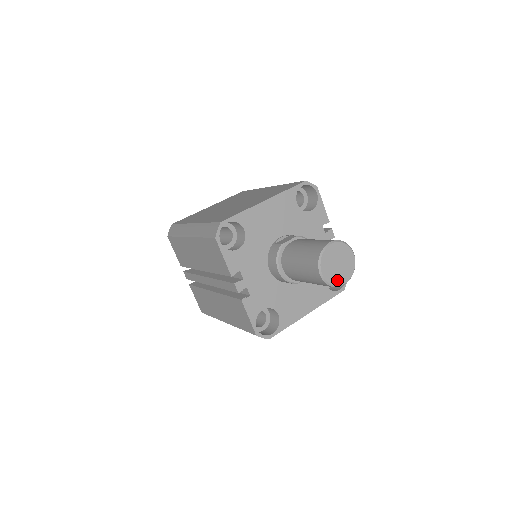
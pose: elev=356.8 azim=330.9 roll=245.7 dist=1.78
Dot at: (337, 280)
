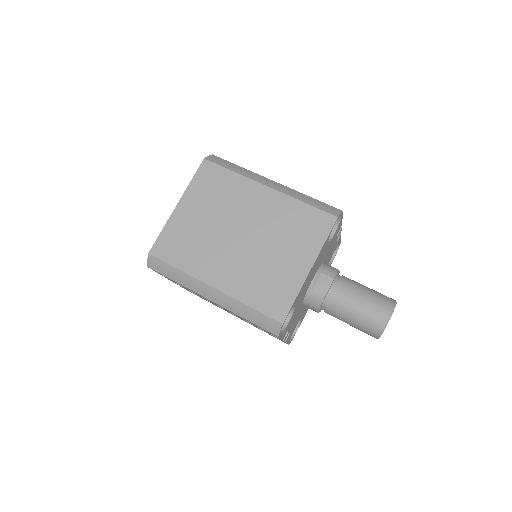
Dot at: occluded
